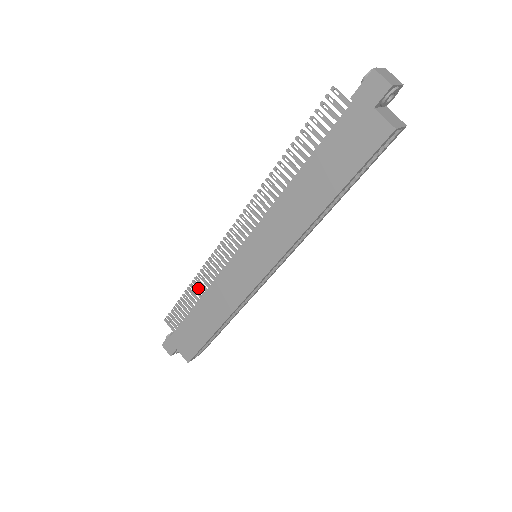
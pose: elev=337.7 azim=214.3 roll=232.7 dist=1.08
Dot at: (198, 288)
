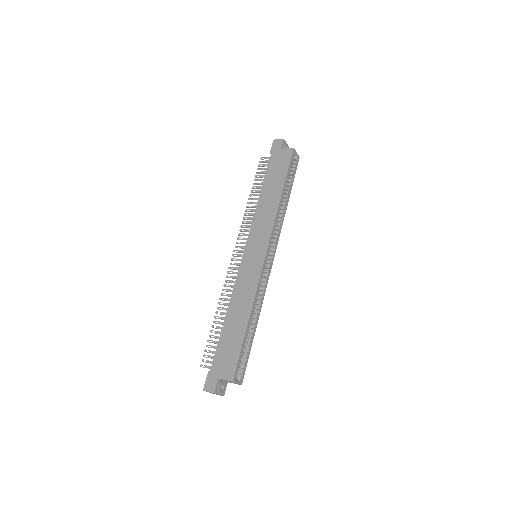
Dot at: (223, 309)
